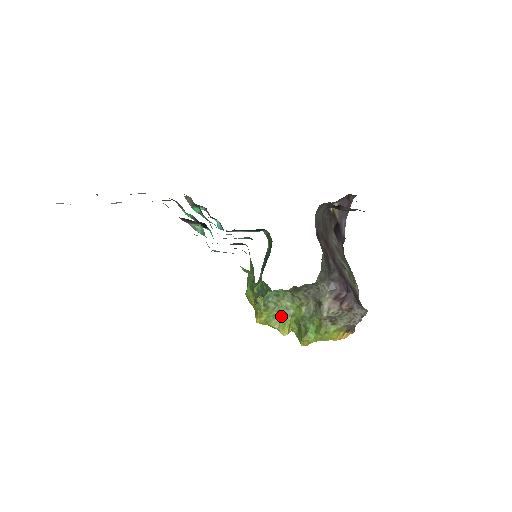
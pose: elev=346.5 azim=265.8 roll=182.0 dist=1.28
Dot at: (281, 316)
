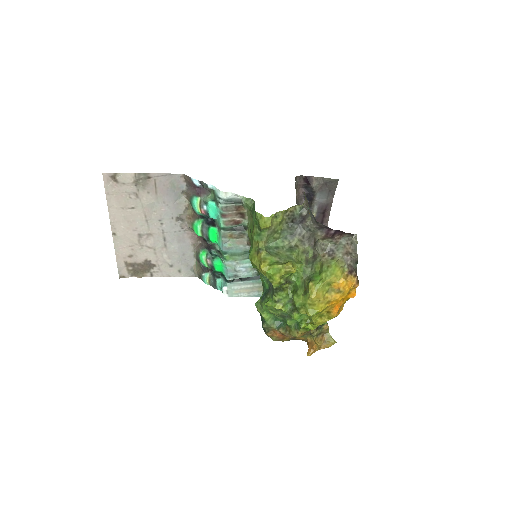
Dot at: (283, 262)
